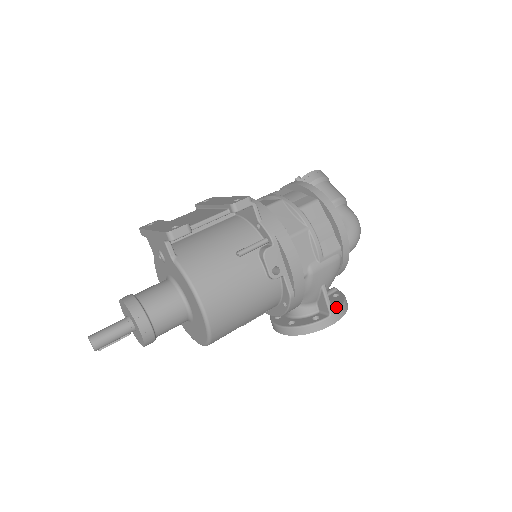
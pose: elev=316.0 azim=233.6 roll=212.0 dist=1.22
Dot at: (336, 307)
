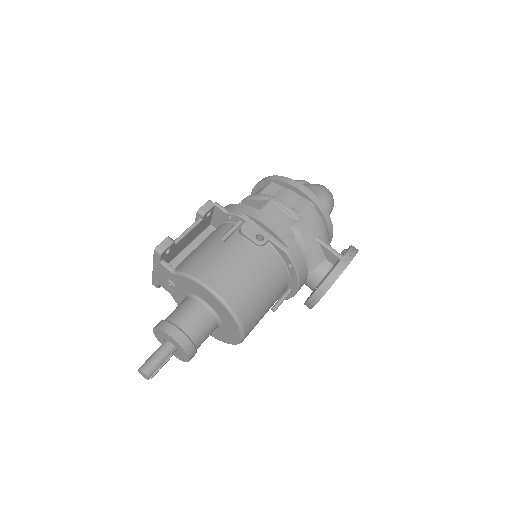
Dot at: (344, 253)
